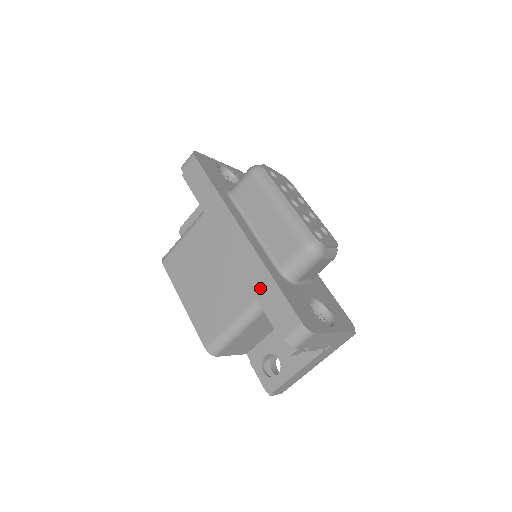
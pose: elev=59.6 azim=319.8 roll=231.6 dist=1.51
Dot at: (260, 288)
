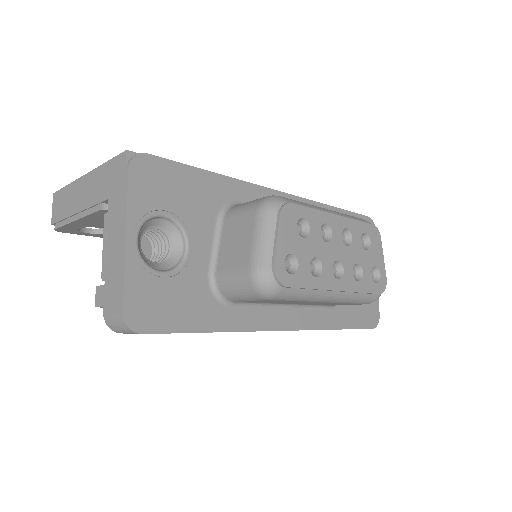
Dot at: occluded
